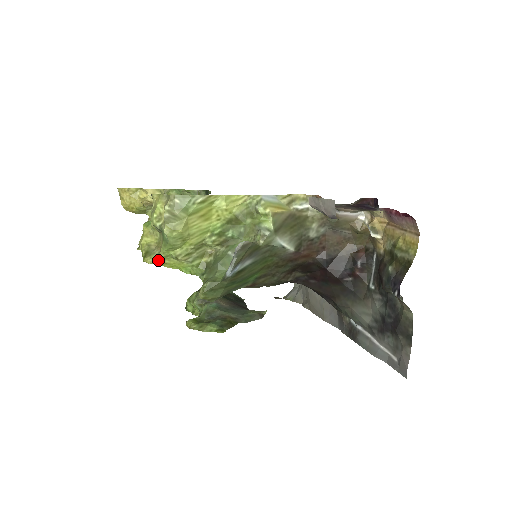
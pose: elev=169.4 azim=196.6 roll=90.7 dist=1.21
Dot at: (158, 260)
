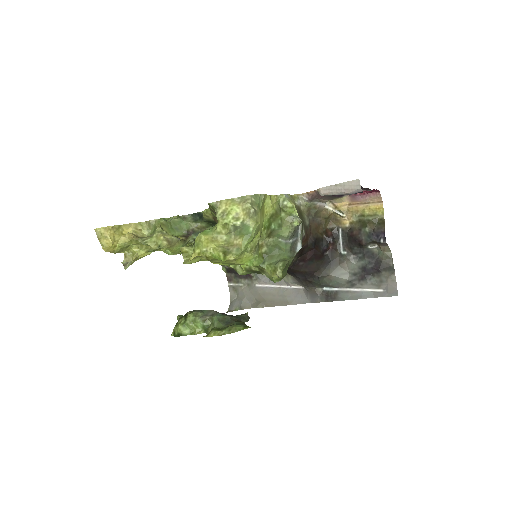
Dot at: (239, 255)
